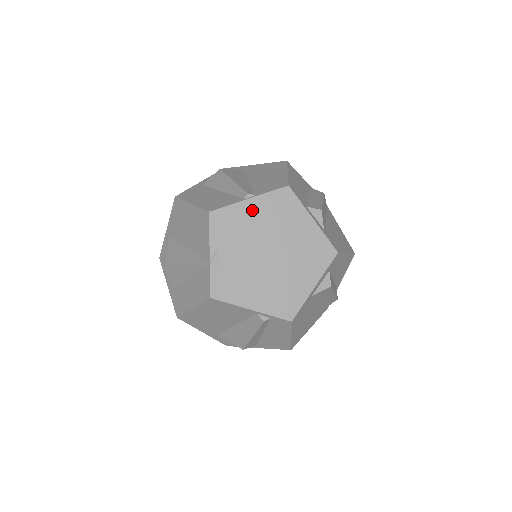
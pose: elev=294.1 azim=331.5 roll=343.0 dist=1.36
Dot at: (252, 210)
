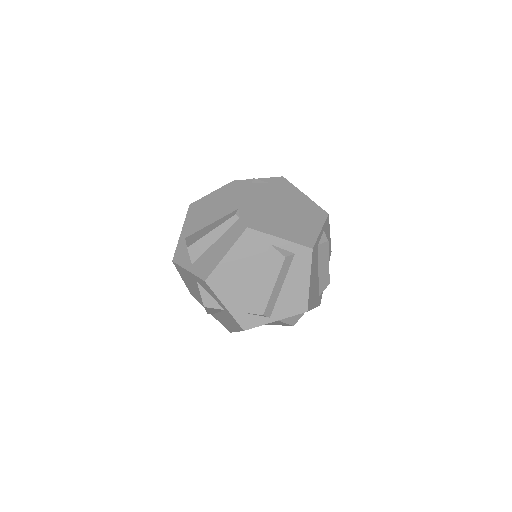
Dot at: (300, 197)
